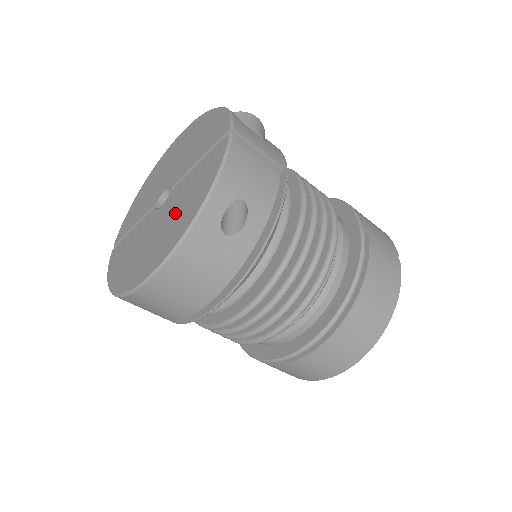
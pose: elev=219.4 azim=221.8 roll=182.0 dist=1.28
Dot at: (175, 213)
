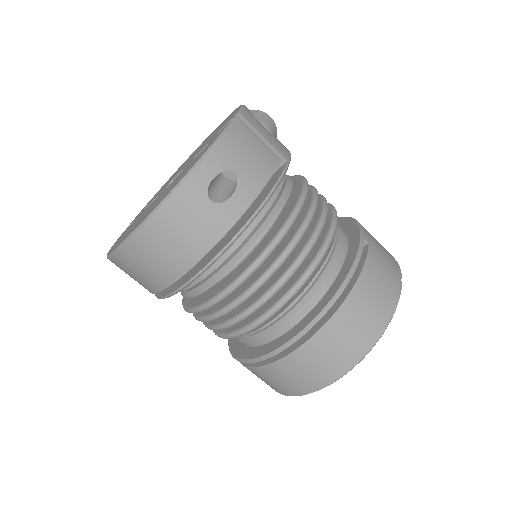
Dot at: (174, 183)
